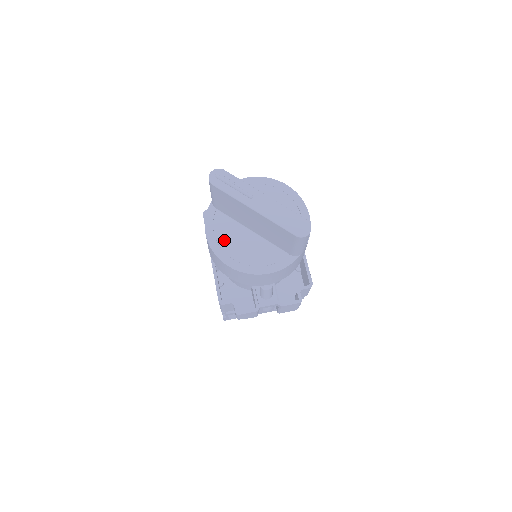
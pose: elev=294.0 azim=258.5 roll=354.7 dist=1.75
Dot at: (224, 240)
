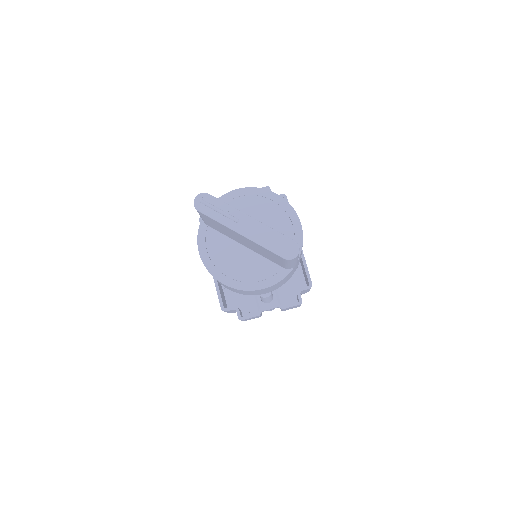
Dot at: (217, 258)
